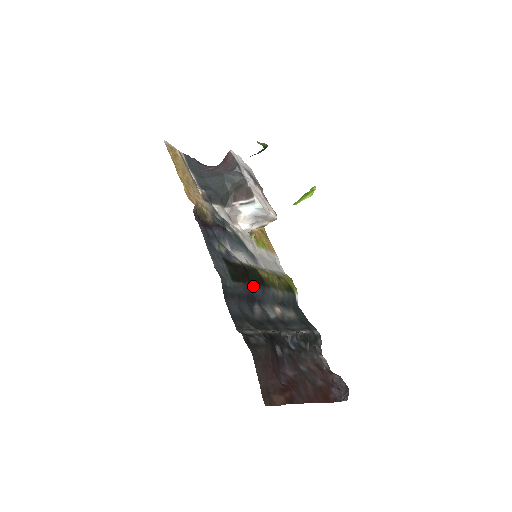
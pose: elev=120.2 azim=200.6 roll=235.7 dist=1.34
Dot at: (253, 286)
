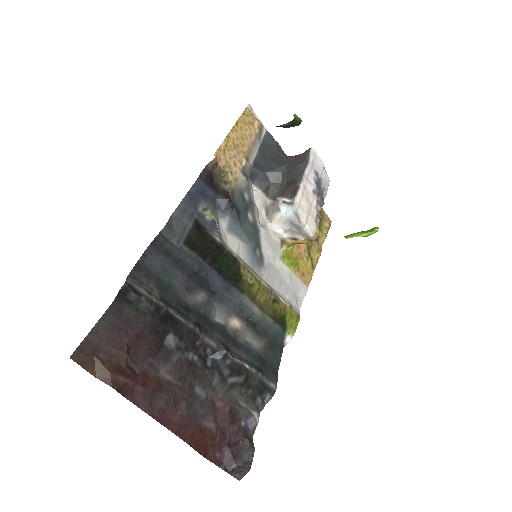
Dot at: (214, 271)
